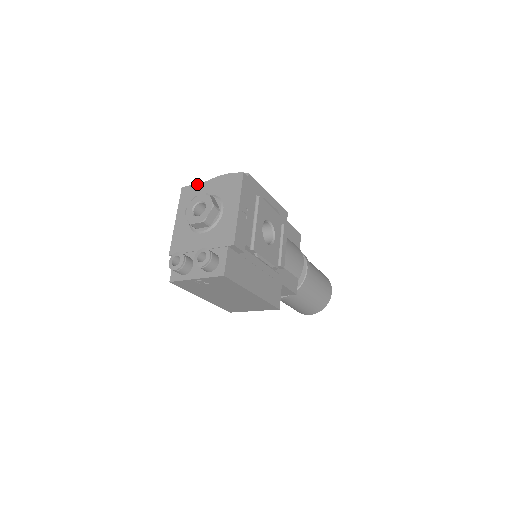
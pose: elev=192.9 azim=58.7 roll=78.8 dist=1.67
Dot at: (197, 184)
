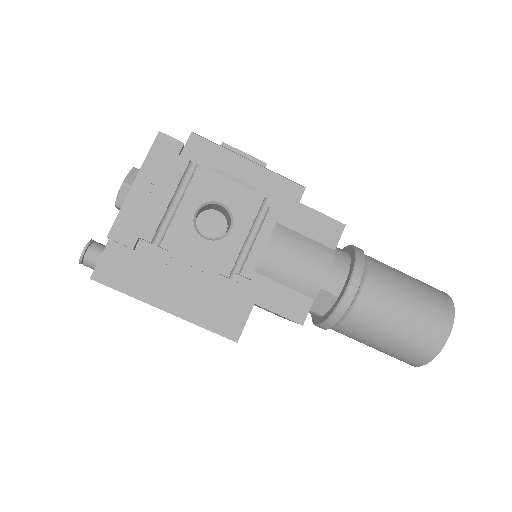
Dot at: occluded
